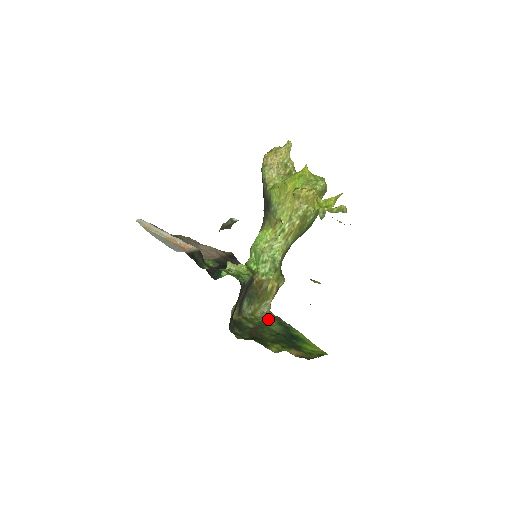
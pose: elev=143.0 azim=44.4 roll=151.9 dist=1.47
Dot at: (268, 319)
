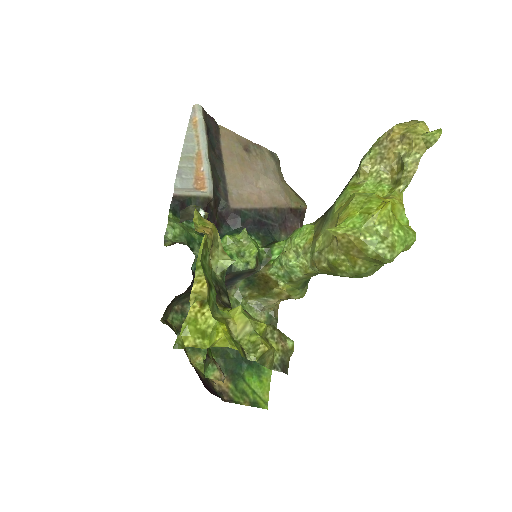
Dot at: (258, 315)
